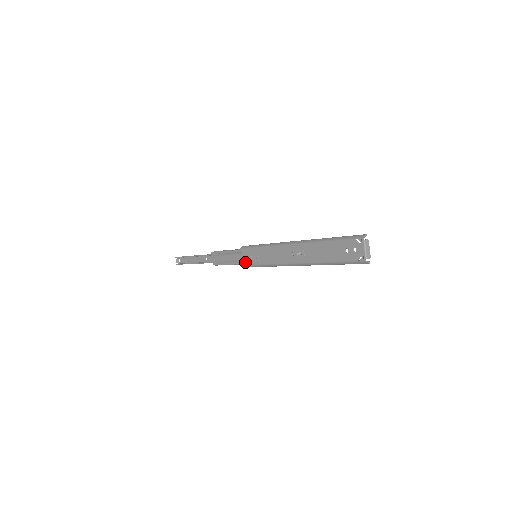
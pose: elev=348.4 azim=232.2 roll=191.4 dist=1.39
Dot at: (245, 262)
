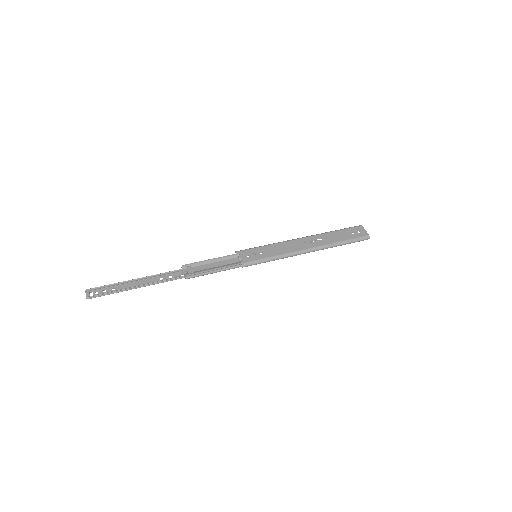
Dot at: (246, 260)
